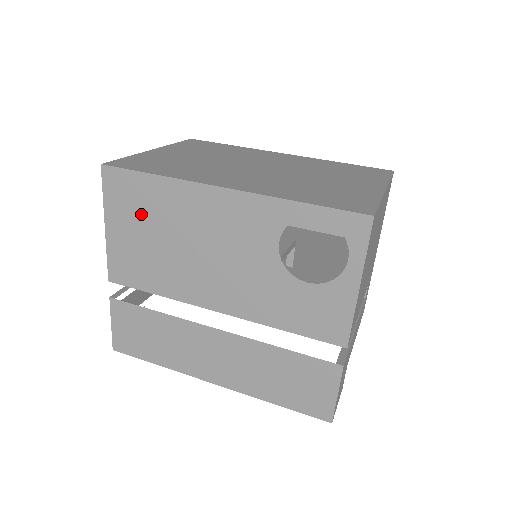
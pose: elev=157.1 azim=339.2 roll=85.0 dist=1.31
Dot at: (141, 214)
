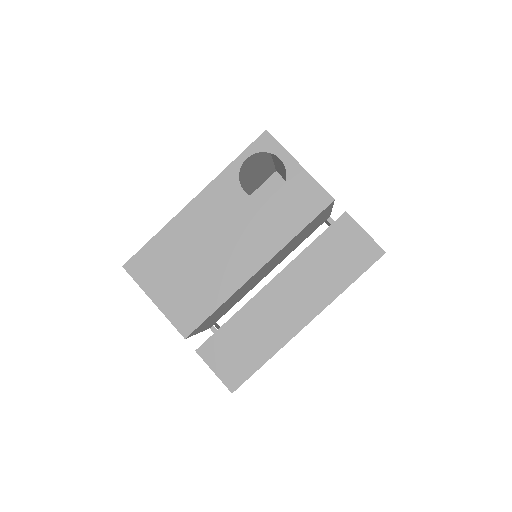
Dot at: (167, 267)
